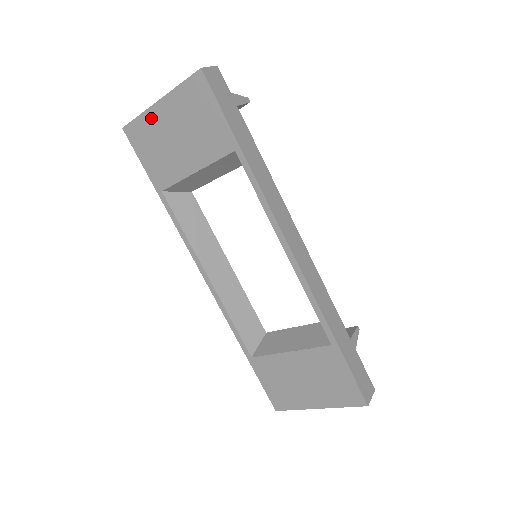
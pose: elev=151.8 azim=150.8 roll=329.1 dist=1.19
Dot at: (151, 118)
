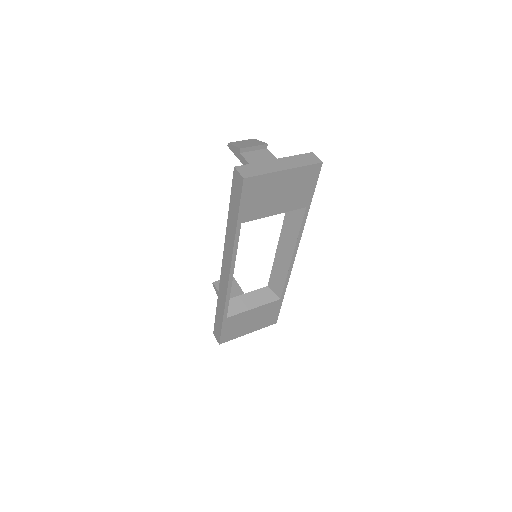
Dot at: (272, 178)
